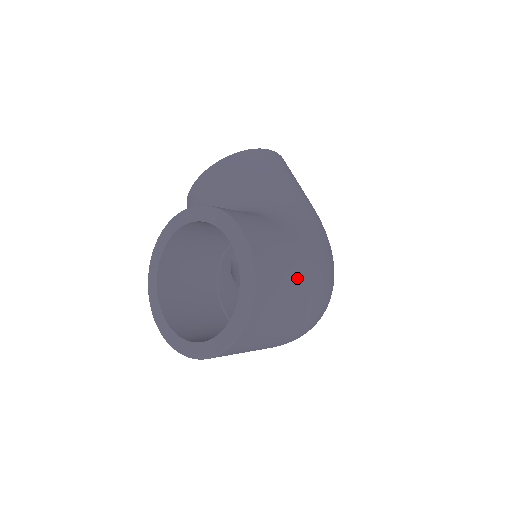
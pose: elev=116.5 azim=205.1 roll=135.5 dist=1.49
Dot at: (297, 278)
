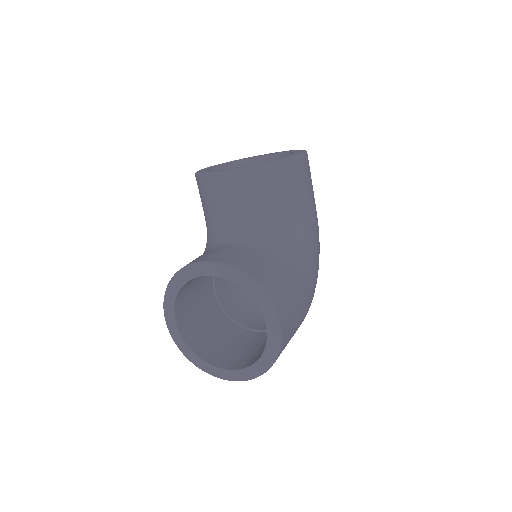
Dot at: occluded
